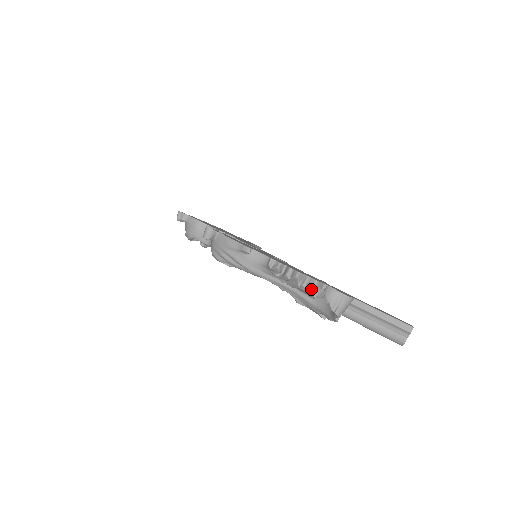
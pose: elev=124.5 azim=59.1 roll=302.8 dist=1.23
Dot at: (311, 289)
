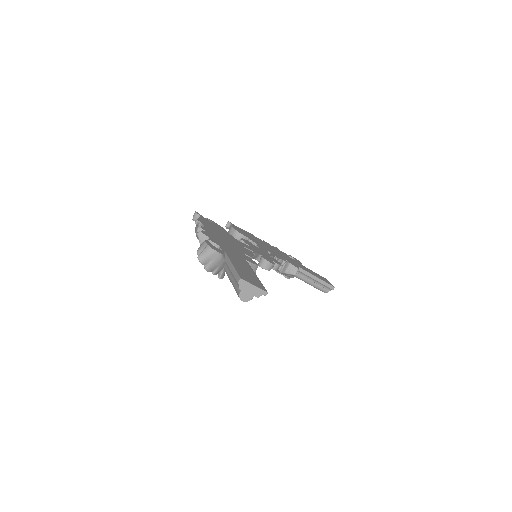
Dot at: occluded
